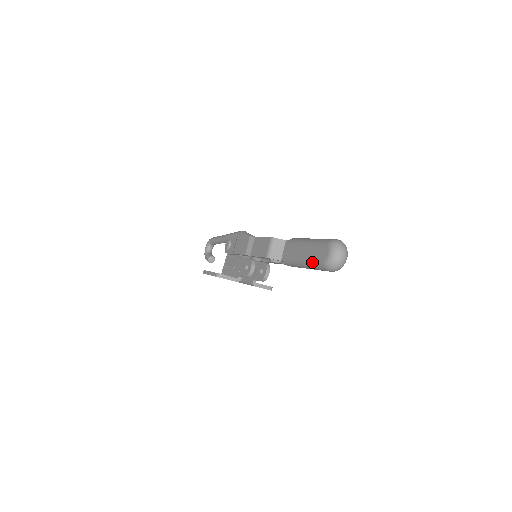
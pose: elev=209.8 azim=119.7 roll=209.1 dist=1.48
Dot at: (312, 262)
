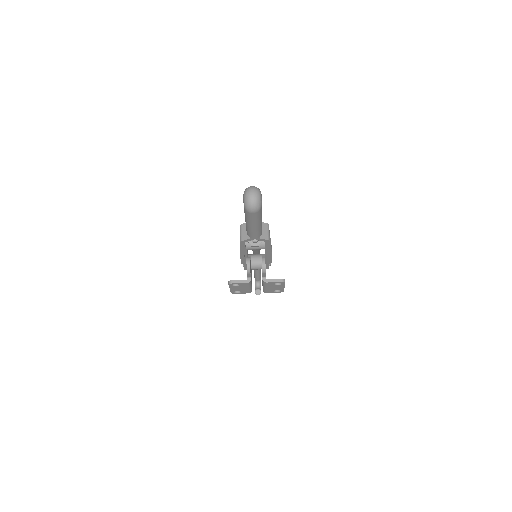
Dot at: (245, 216)
